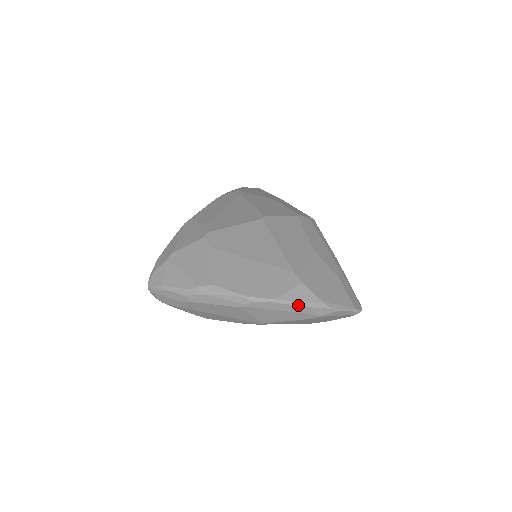
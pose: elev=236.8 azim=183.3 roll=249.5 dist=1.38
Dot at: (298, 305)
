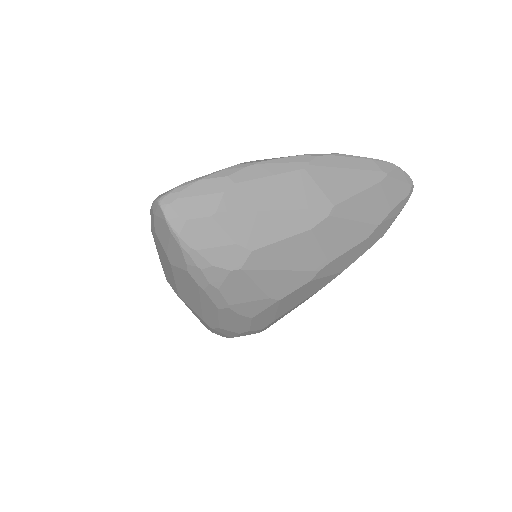
Dot at: (361, 158)
